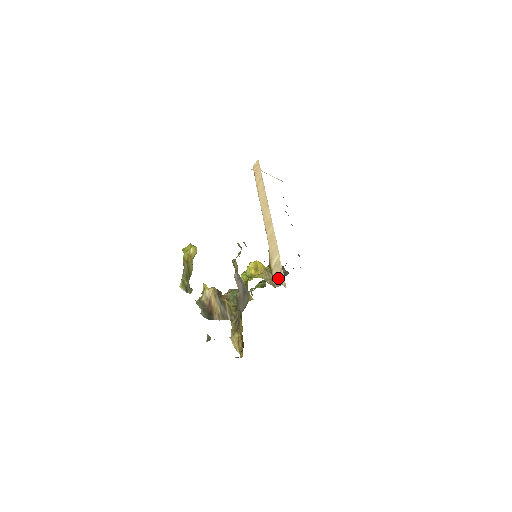
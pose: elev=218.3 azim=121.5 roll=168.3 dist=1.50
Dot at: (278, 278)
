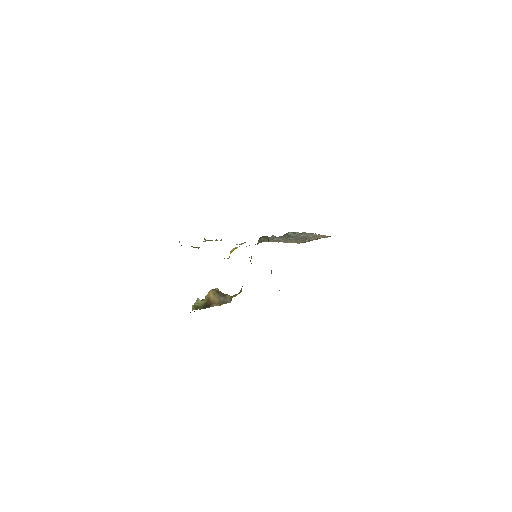
Dot at: occluded
